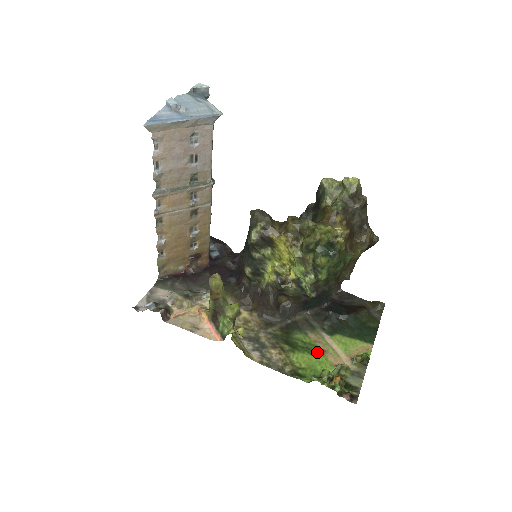
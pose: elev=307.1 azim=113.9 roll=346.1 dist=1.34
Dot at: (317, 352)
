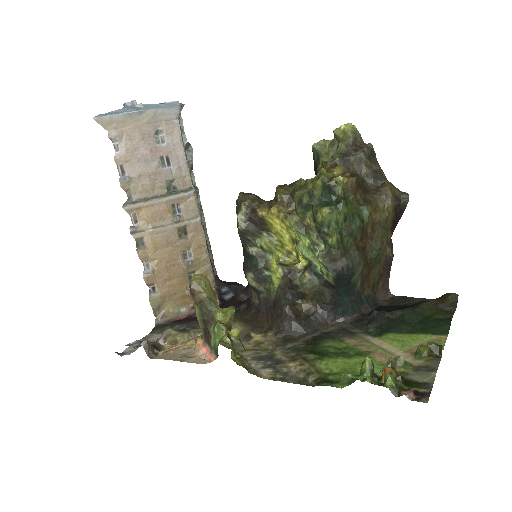
Dot at: (357, 354)
